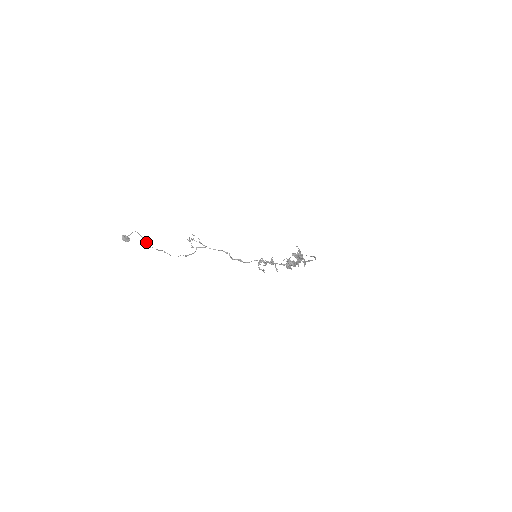
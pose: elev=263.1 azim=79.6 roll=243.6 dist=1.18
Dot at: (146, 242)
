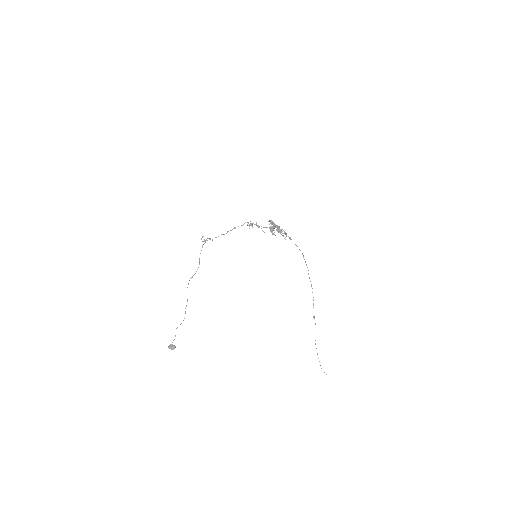
Dot at: occluded
